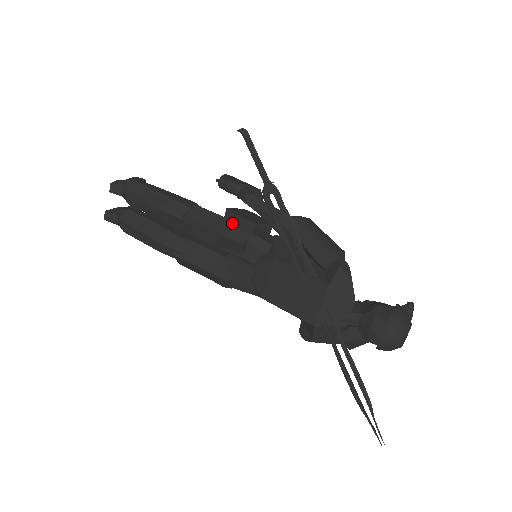
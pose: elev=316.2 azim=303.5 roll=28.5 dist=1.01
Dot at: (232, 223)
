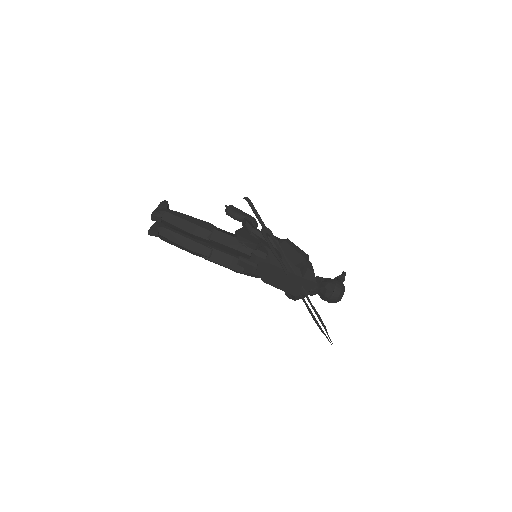
Dot at: (241, 242)
